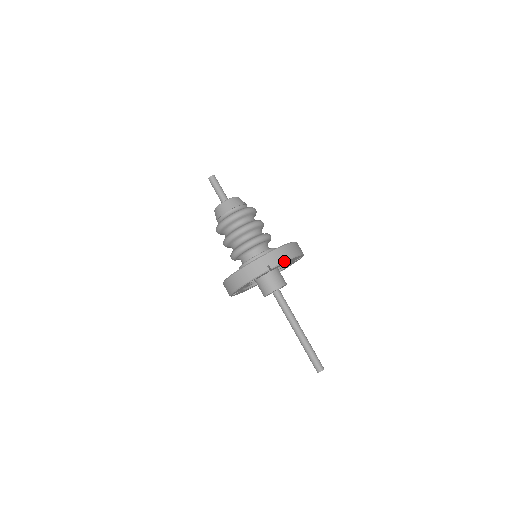
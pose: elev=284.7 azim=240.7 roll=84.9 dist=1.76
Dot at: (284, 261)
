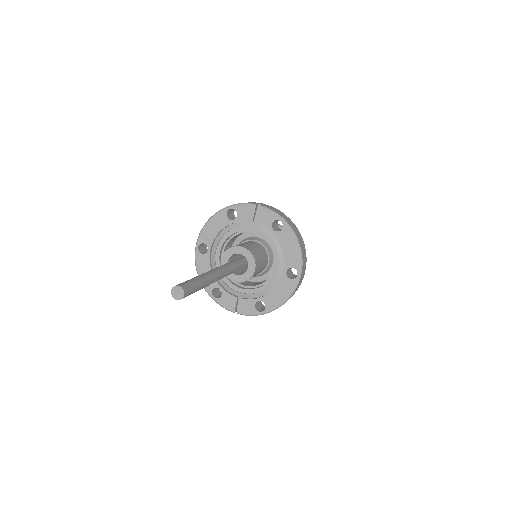
Dot at: (277, 213)
